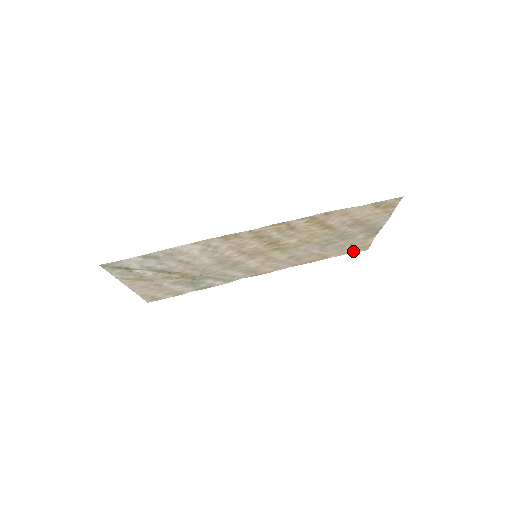
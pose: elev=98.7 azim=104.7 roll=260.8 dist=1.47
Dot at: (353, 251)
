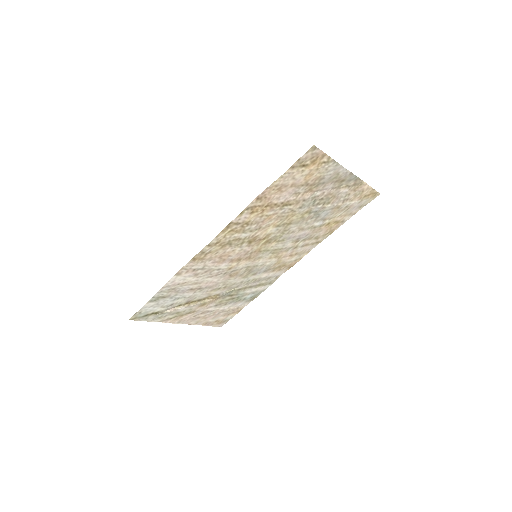
Dot at: (364, 203)
